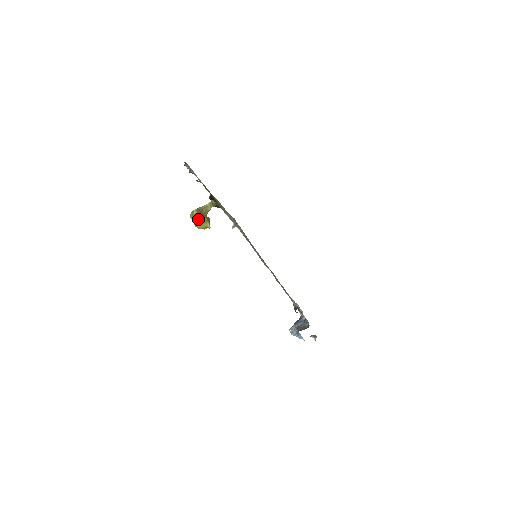
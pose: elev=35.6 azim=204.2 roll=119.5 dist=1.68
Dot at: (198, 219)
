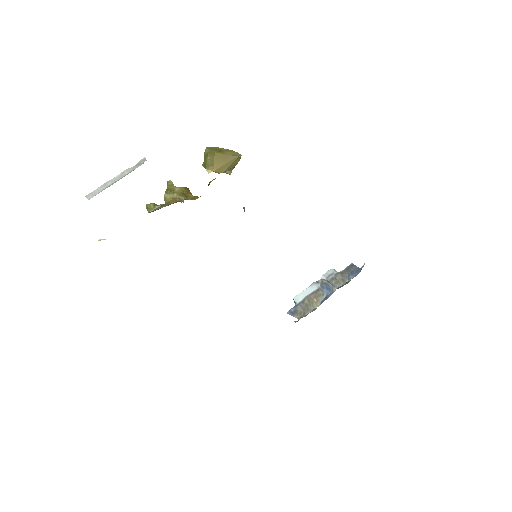
Dot at: occluded
